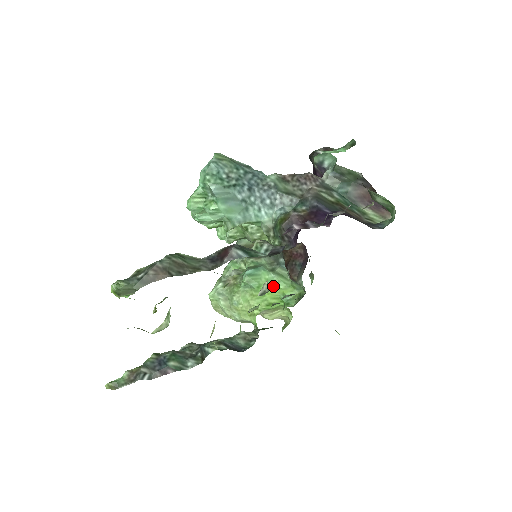
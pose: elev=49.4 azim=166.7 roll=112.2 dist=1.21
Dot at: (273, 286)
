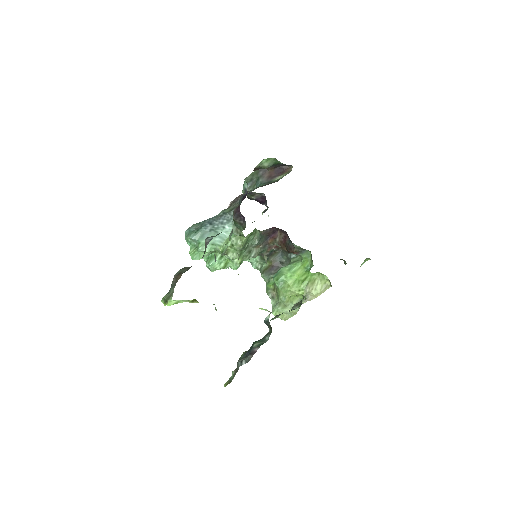
Dot at: (295, 270)
